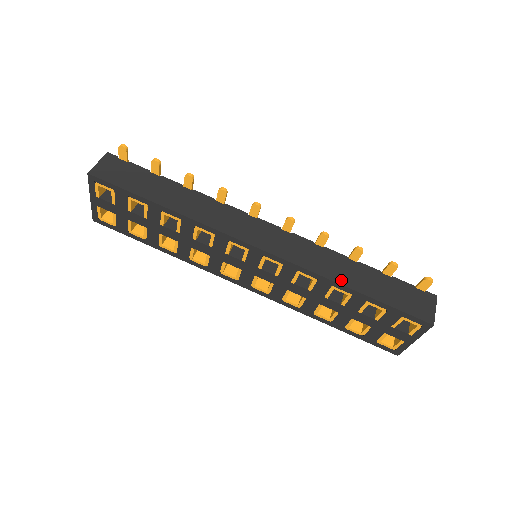
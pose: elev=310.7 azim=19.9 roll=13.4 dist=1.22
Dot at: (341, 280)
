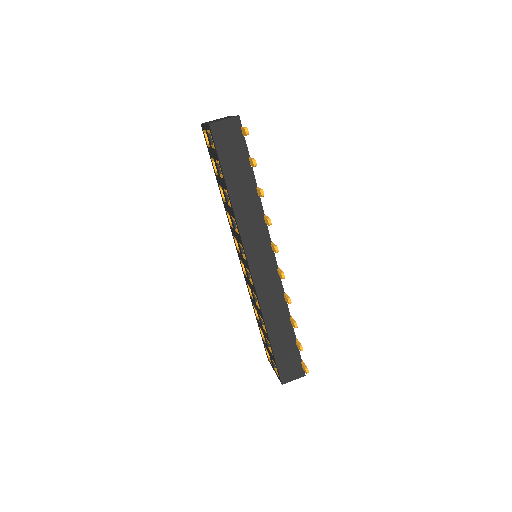
Dot at: (269, 325)
